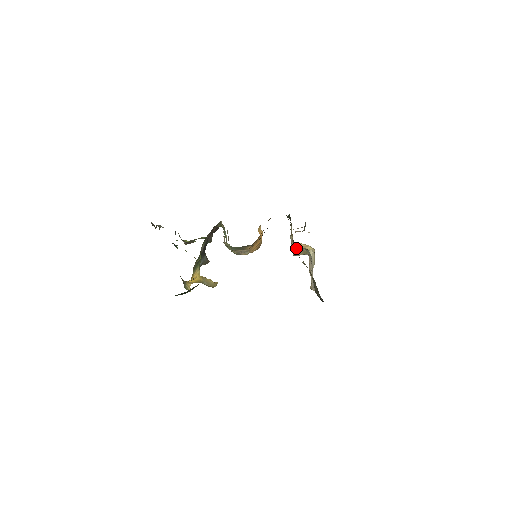
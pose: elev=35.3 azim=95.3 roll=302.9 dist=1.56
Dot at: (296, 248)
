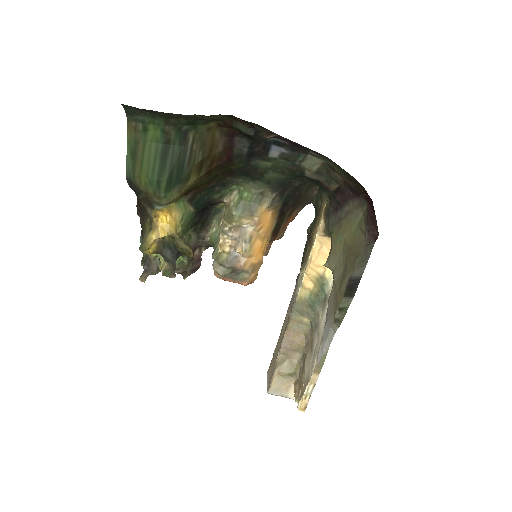
Dot at: (289, 336)
